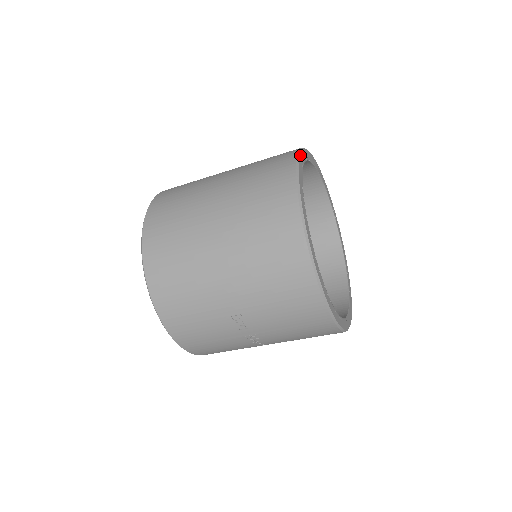
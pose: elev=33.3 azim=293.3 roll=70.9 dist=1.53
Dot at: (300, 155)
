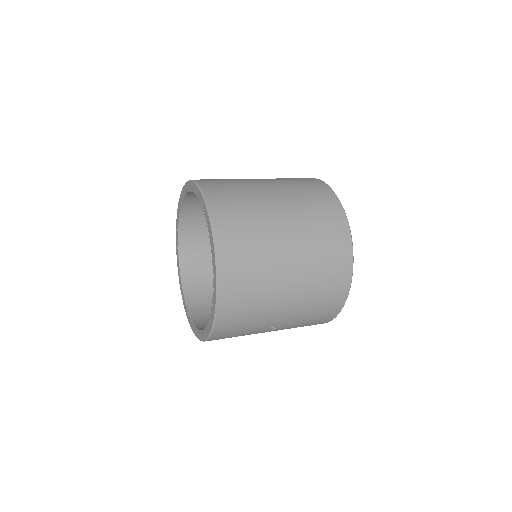
Dot at: (343, 208)
